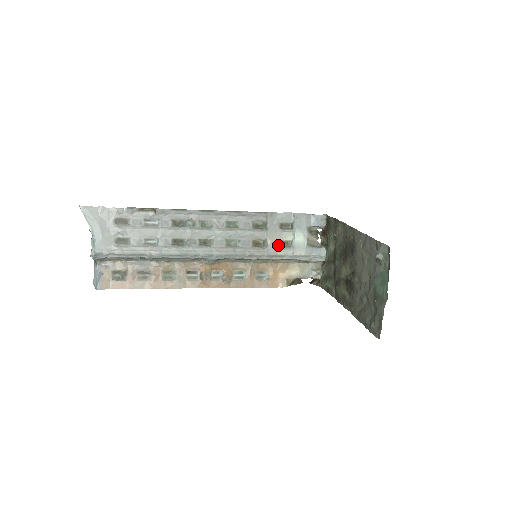
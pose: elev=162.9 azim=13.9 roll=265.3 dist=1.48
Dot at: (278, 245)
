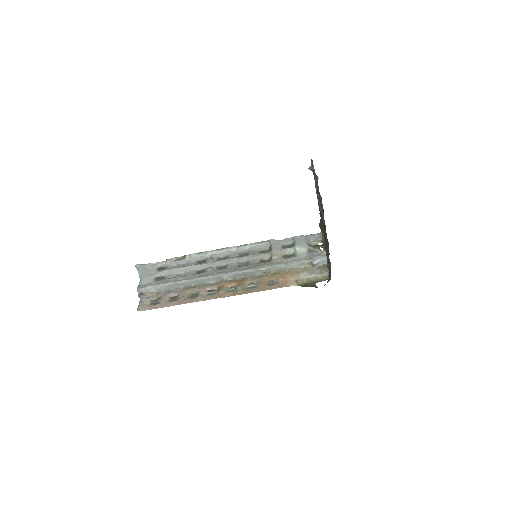
Dot at: (282, 257)
